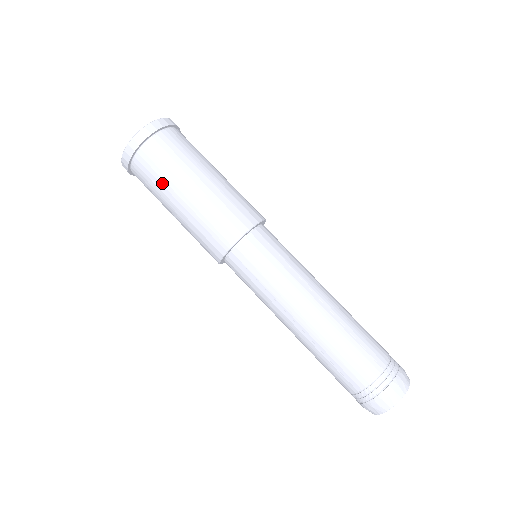
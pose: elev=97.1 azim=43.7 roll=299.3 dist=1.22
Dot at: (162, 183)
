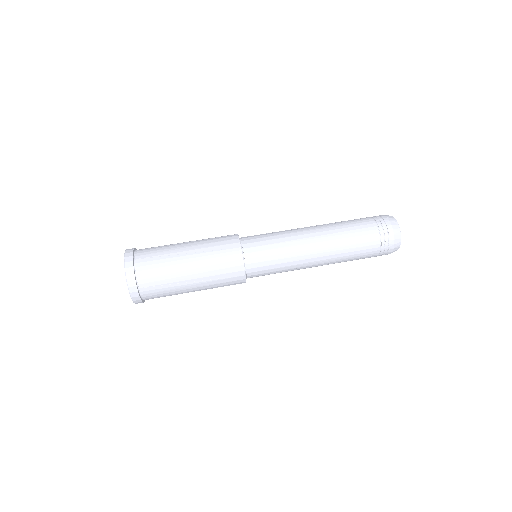
Dot at: (167, 265)
